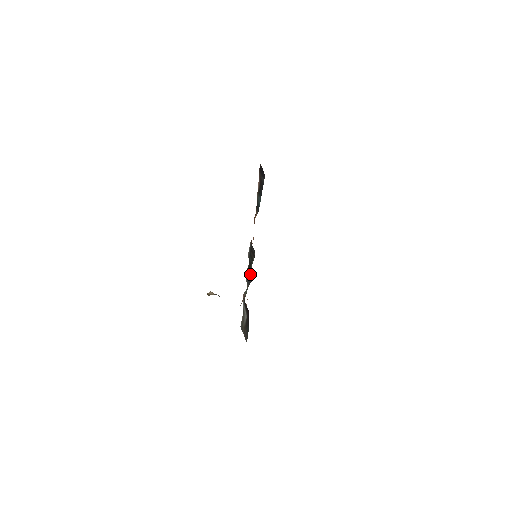
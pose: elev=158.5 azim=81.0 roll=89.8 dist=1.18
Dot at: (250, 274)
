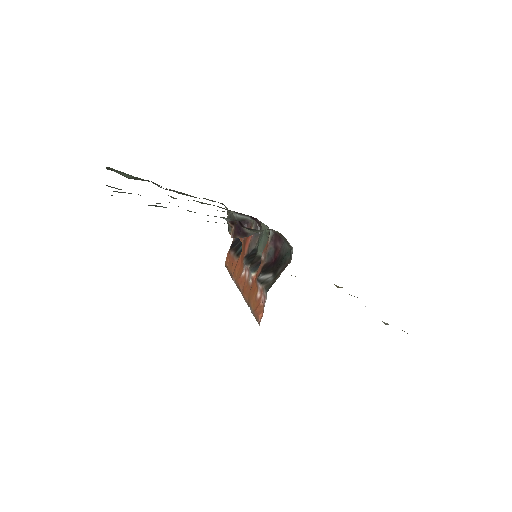
Dot at: (260, 251)
